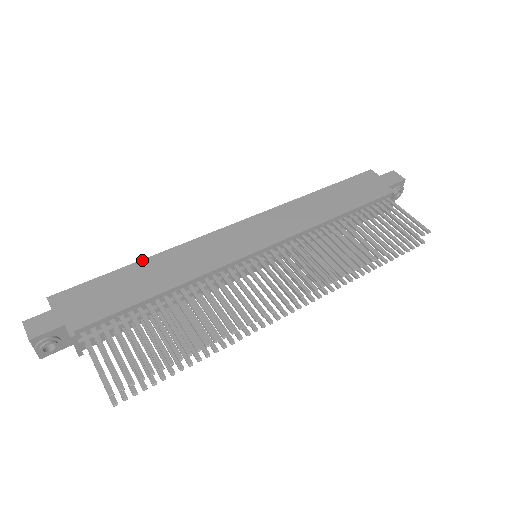
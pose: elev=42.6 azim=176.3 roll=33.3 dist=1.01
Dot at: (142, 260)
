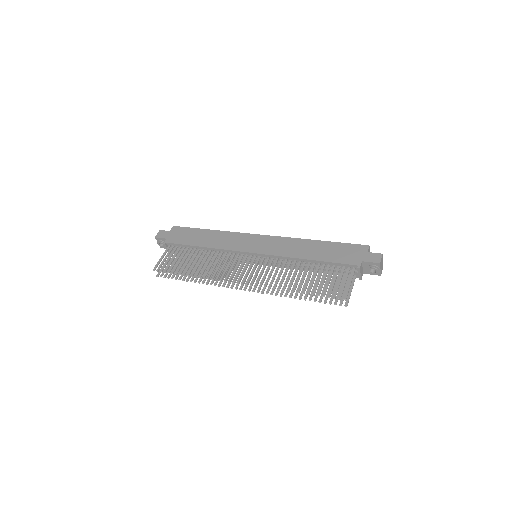
Dot at: (211, 230)
